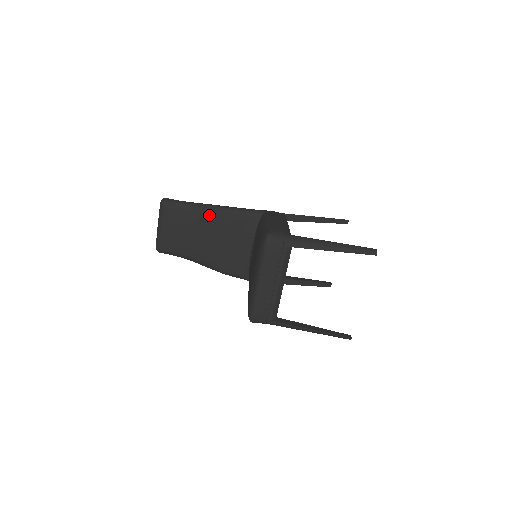
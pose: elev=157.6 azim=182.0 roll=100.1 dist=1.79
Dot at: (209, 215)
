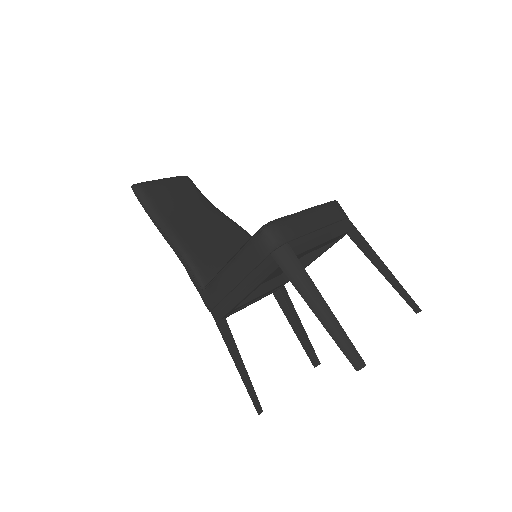
Dot at: (221, 215)
